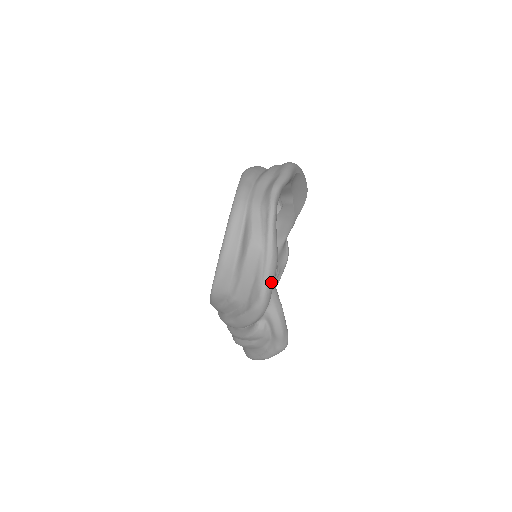
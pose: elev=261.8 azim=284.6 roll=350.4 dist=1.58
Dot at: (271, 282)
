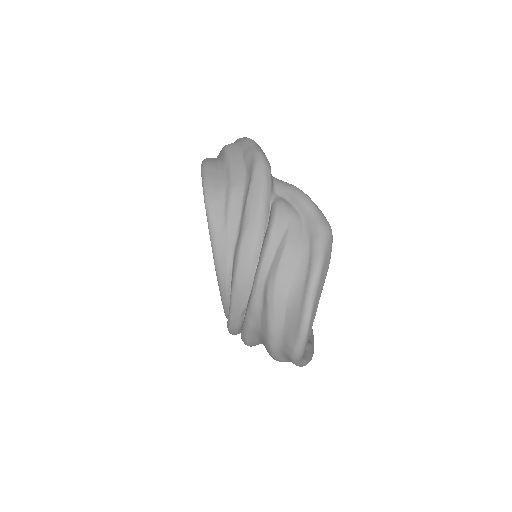
Dot at: (260, 148)
